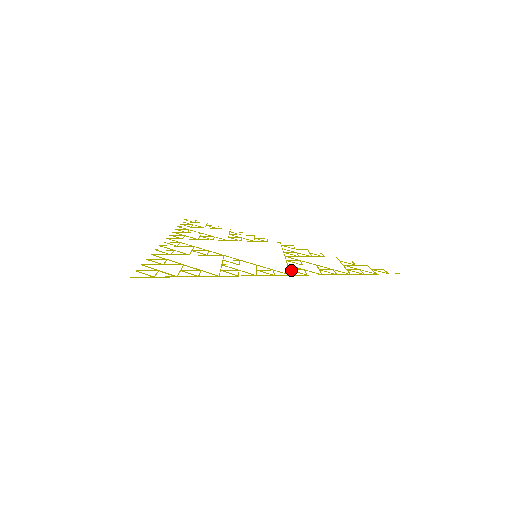
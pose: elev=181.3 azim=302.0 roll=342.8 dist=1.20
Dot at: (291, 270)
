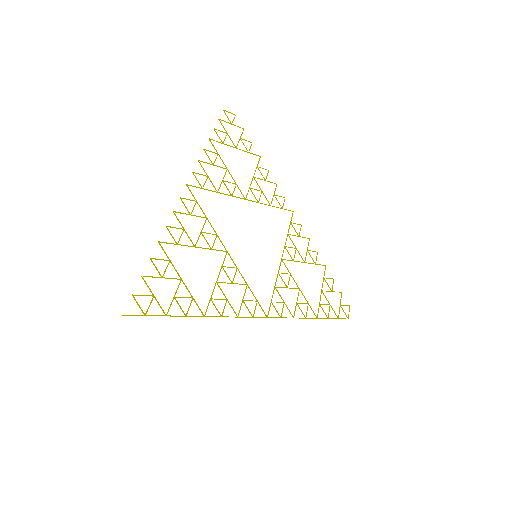
Dot at: (272, 303)
